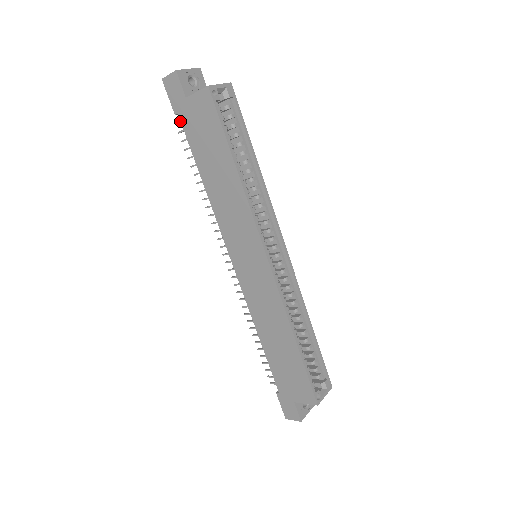
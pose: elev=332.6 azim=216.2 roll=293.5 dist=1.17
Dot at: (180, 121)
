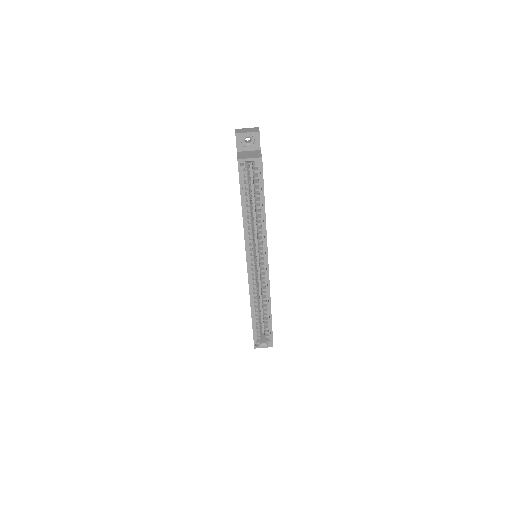
Dot at: occluded
